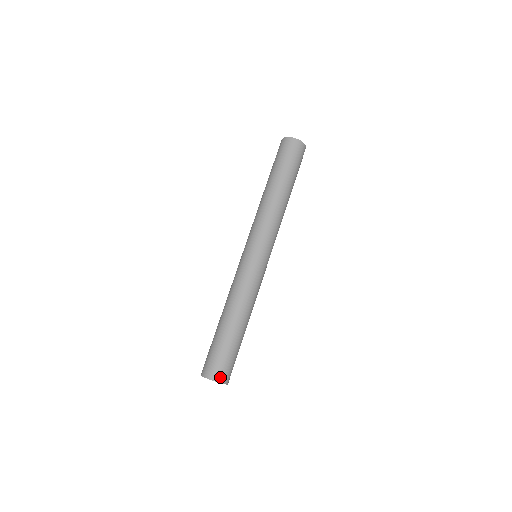
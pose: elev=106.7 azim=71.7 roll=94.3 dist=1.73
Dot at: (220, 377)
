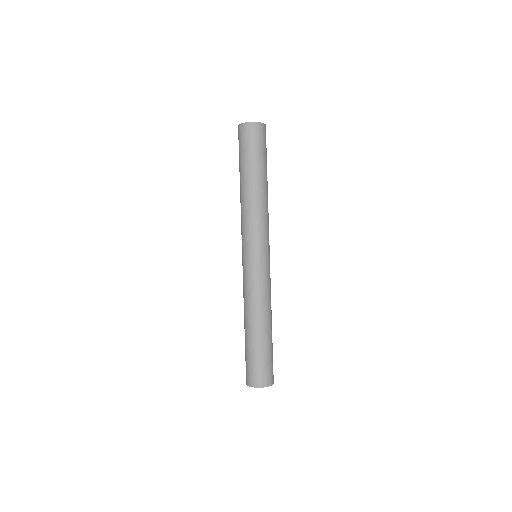
Dot at: (266, 382)
